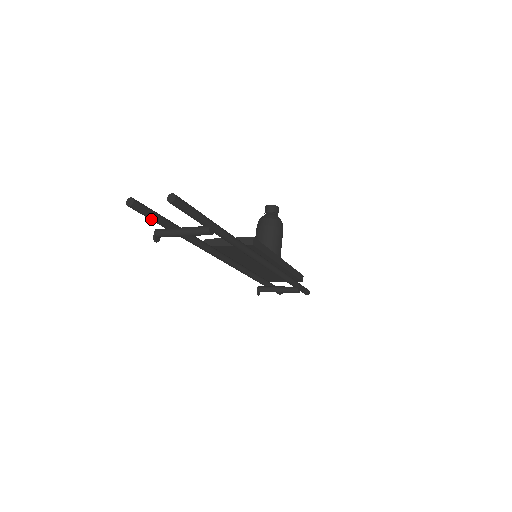
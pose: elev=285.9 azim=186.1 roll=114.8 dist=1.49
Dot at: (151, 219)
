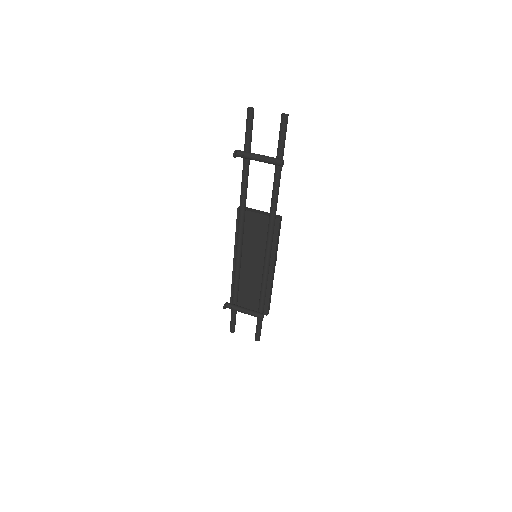
Dot at: (247, 134)
